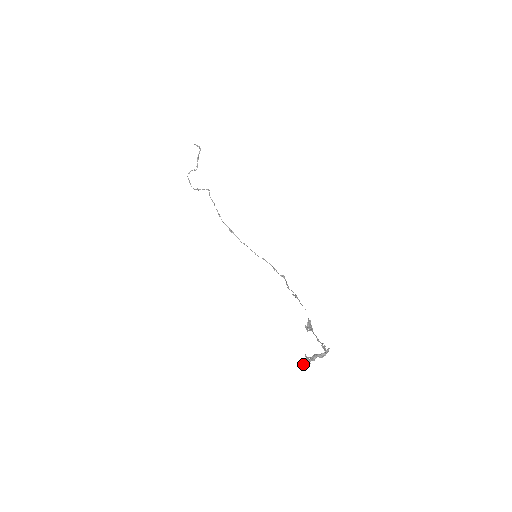
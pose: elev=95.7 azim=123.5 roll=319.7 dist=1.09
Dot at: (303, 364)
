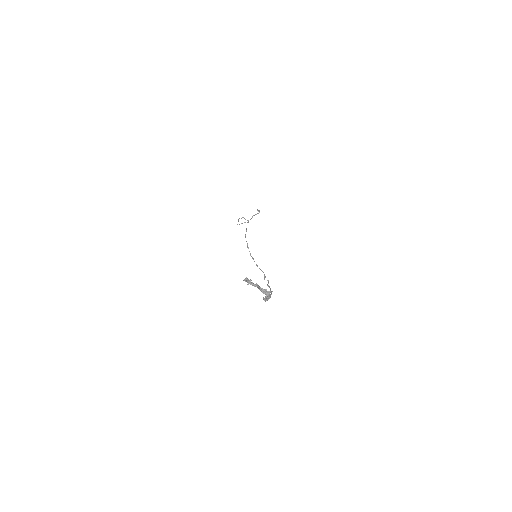
Dot at: (245, 280)
